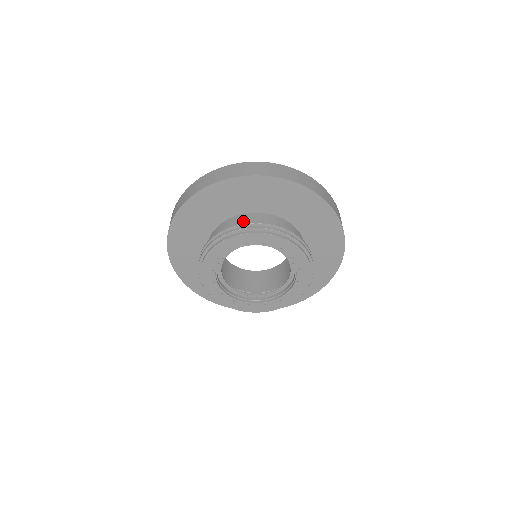
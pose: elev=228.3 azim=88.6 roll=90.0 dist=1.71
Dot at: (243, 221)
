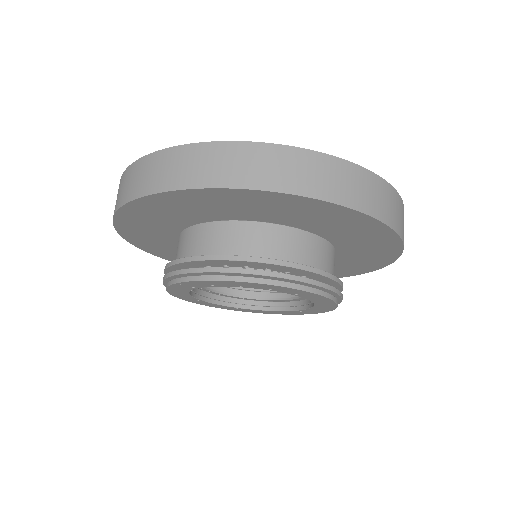
Dot at: (207, 242)
